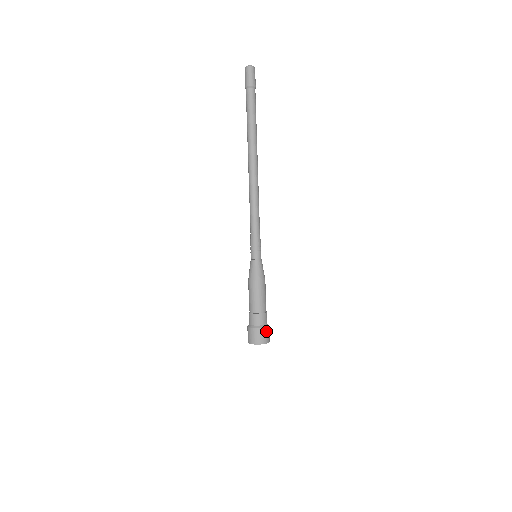
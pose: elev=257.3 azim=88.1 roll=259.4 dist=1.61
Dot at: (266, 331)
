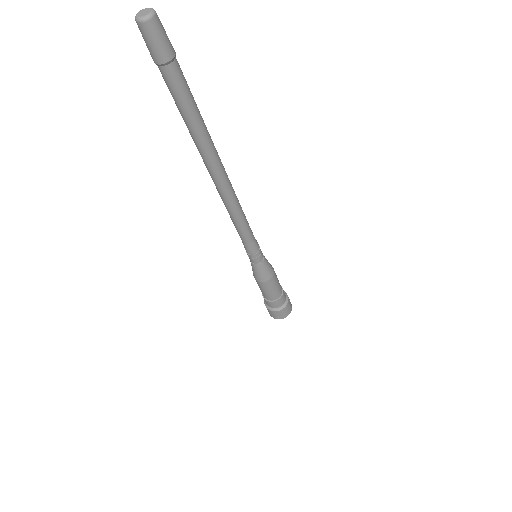
Dot at: (285, 309)
